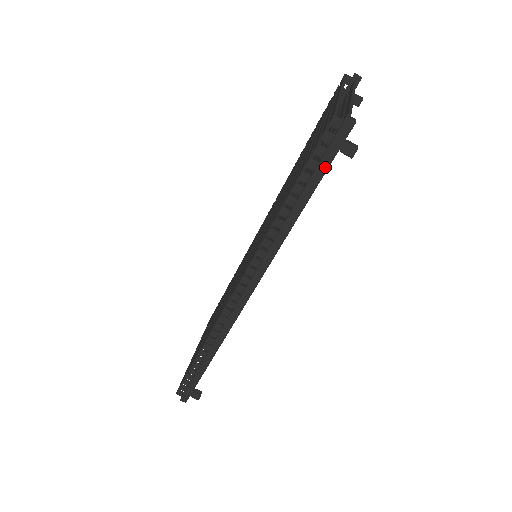
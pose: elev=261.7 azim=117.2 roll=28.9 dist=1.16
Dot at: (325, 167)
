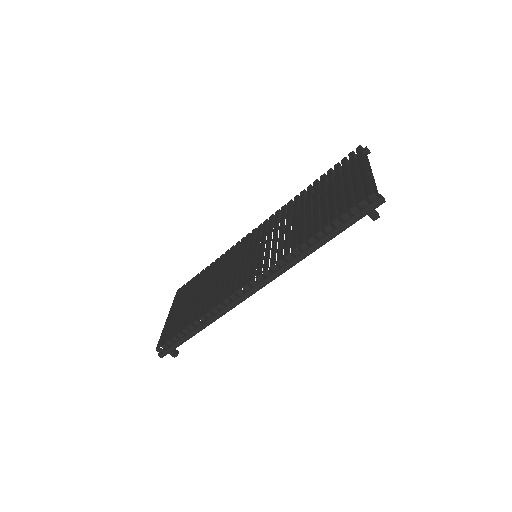
Dot at: (354, 221)
